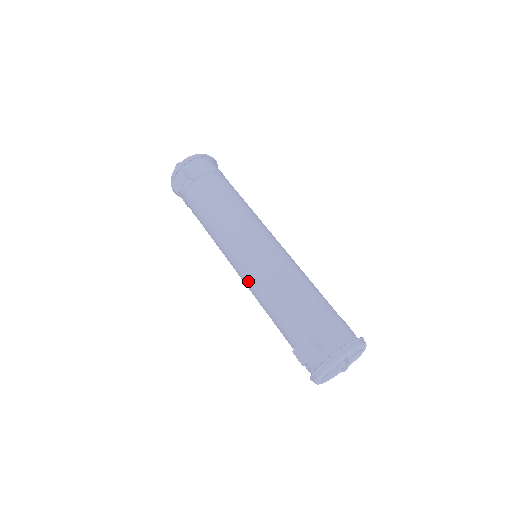
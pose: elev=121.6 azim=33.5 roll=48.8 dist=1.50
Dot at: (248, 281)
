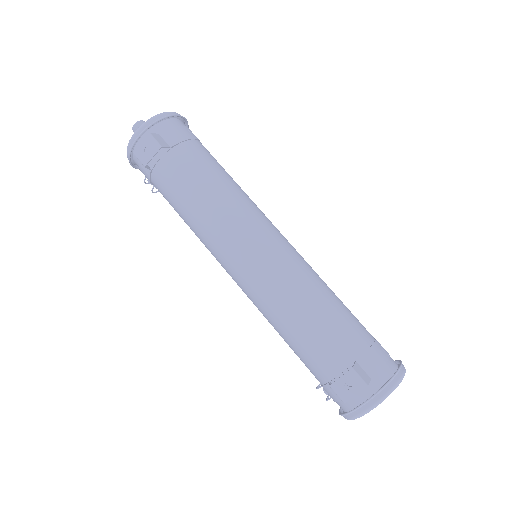
Dot at: (256, 291)
